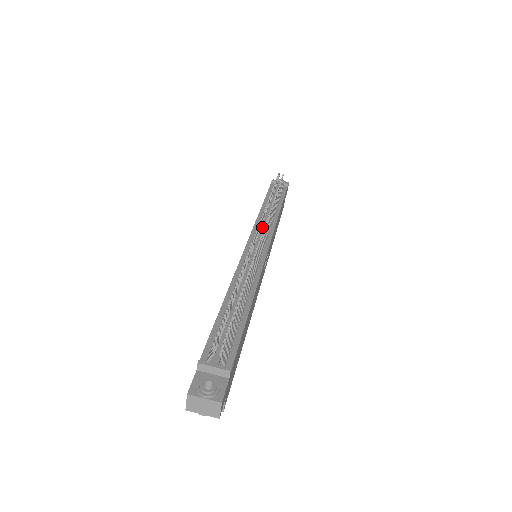
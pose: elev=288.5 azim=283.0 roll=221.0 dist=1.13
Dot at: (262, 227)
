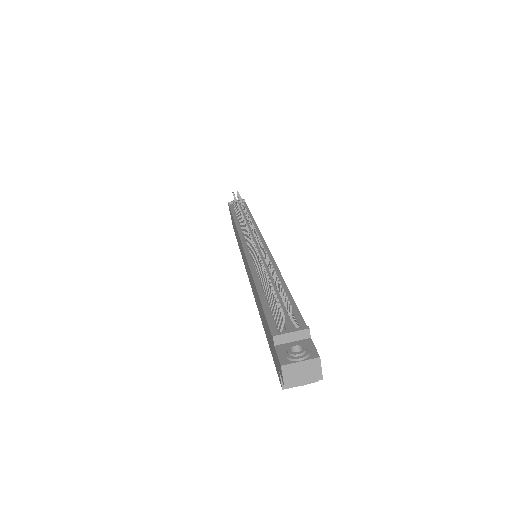
Dot at: occluded
